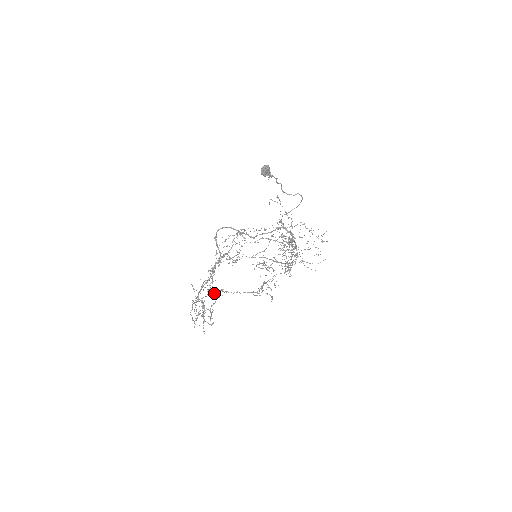
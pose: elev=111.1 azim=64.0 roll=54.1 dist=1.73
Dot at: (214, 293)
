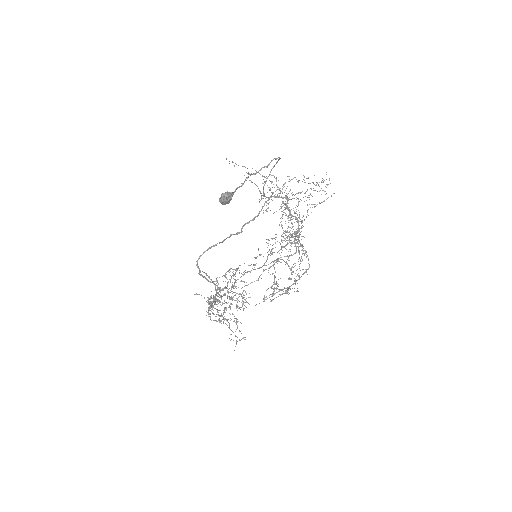
Dot at: occluded
